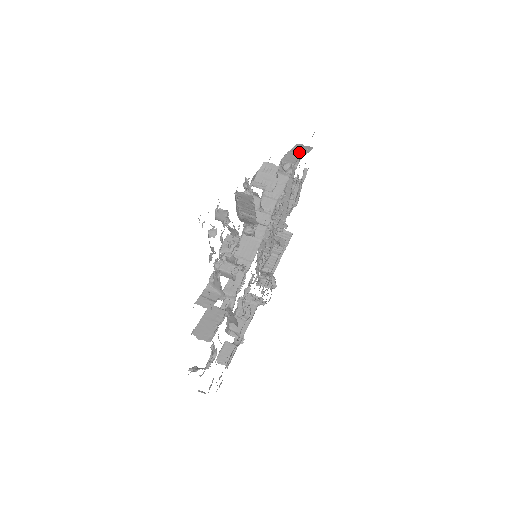
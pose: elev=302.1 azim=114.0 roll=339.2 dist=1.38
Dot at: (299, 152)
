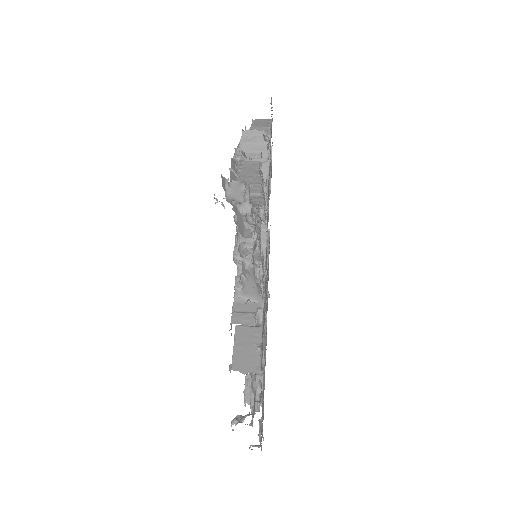
Dot at: (262, 124)
